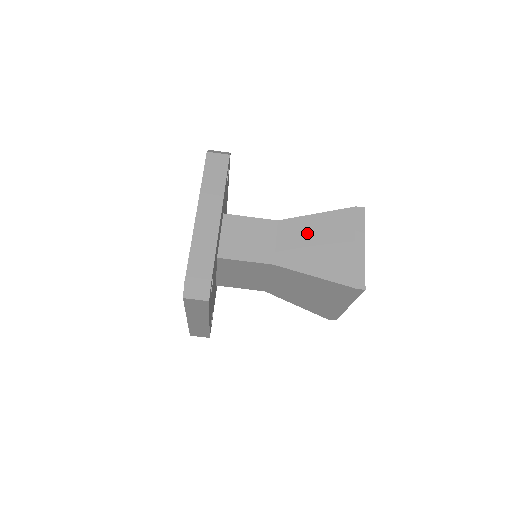
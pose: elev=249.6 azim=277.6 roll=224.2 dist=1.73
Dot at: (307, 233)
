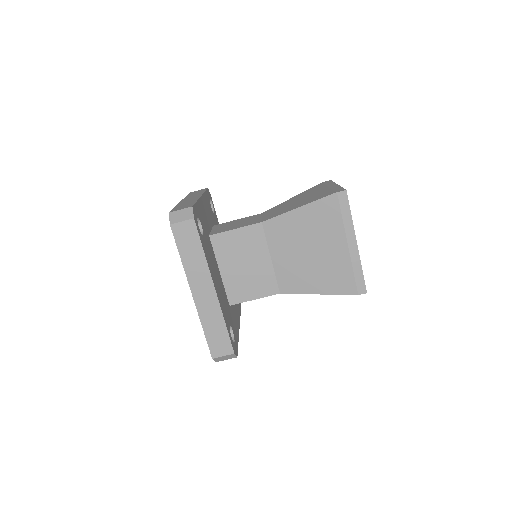
Dot at: (287, 204)
